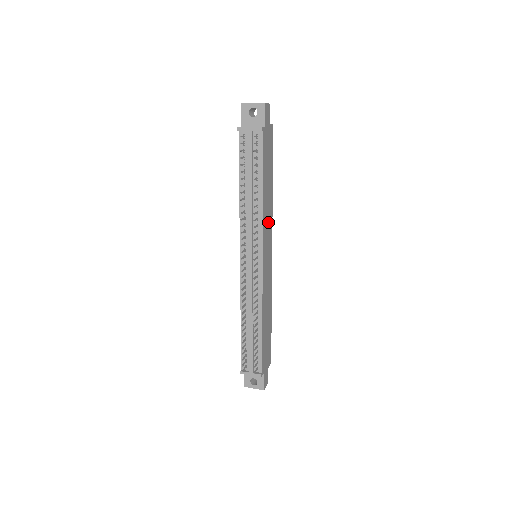
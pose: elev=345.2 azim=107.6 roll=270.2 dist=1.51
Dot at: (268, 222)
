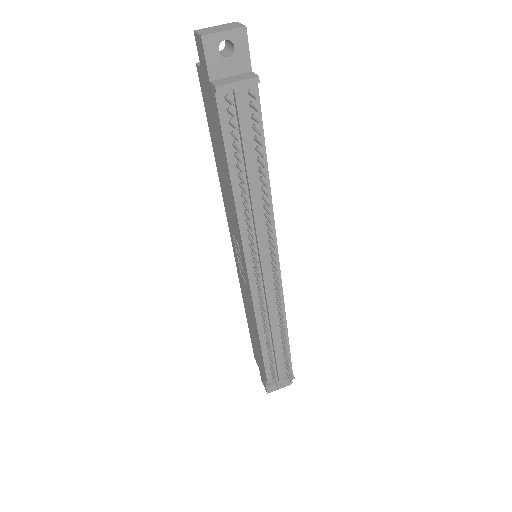
Dot at: occluded
